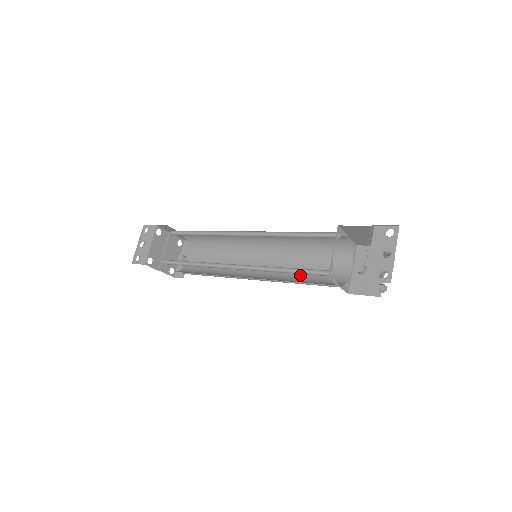
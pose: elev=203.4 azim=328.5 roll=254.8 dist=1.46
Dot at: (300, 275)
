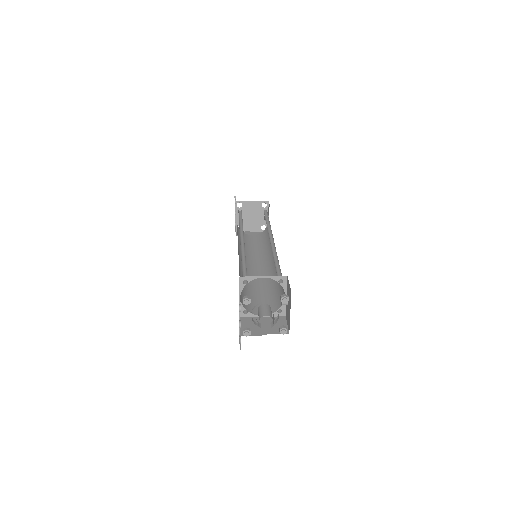
Dot at: (276, 281)
